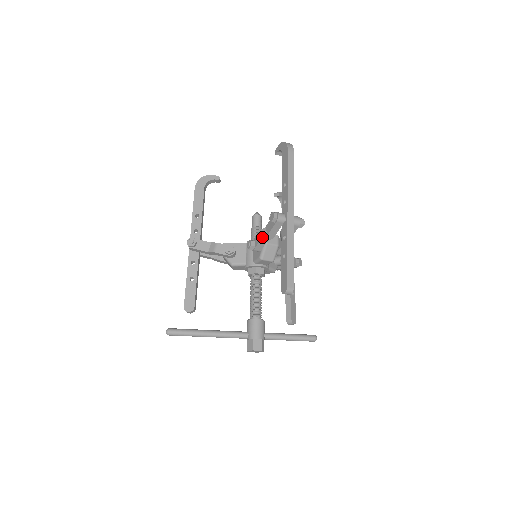
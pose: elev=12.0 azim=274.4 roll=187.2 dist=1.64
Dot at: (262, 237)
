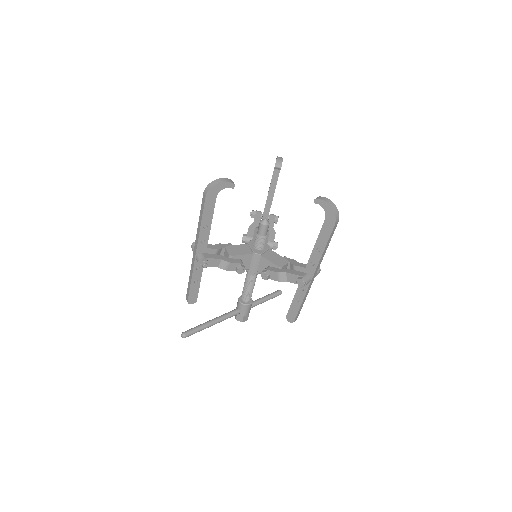
Dot at: (281, 281)
